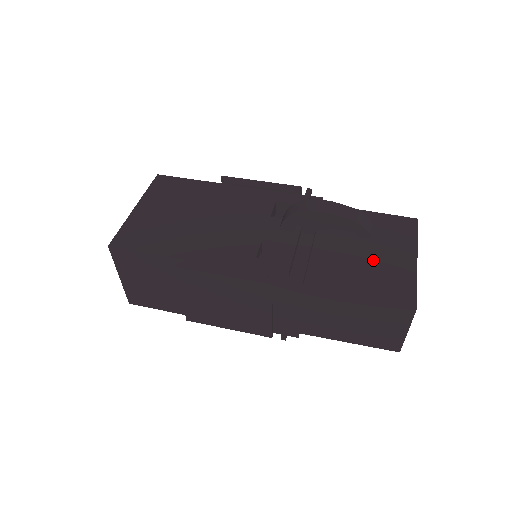
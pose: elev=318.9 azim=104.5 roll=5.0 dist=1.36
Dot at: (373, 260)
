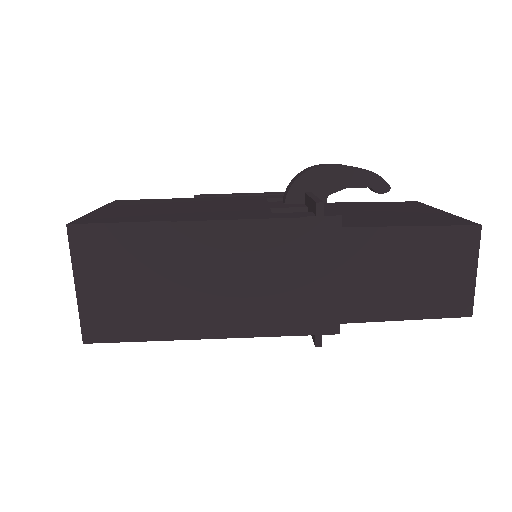
Dot at: (401, 214)
